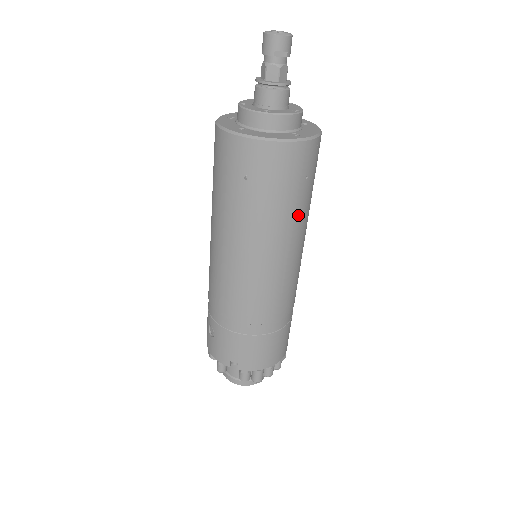
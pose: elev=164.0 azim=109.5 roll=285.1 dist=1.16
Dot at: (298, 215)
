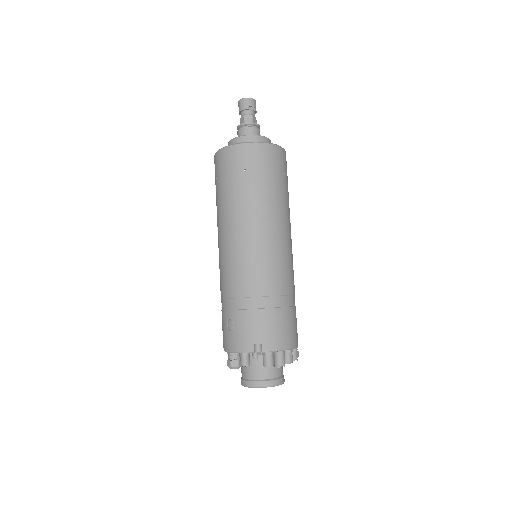
Dot at: (284, 200)
